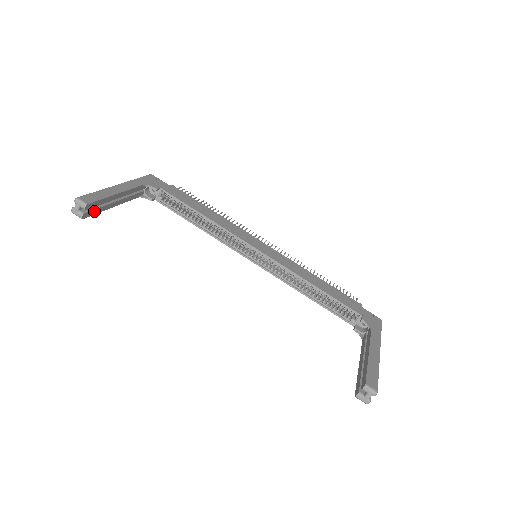
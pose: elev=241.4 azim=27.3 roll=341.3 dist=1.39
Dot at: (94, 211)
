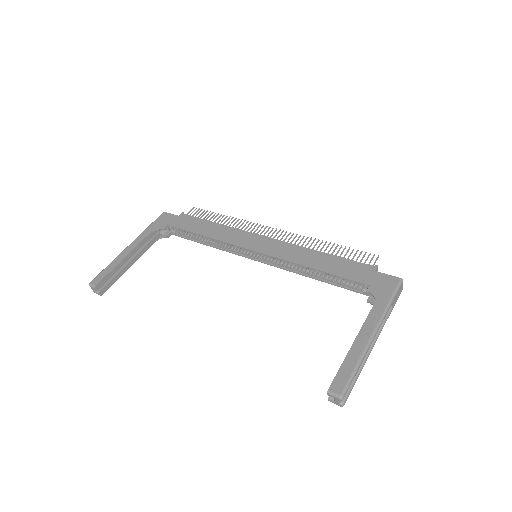
Dot at: (110, 283)
